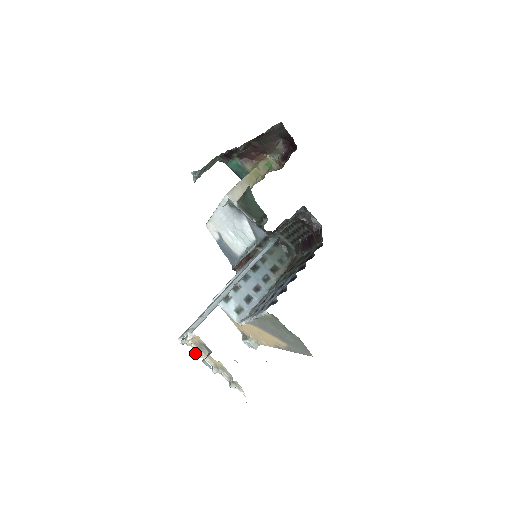
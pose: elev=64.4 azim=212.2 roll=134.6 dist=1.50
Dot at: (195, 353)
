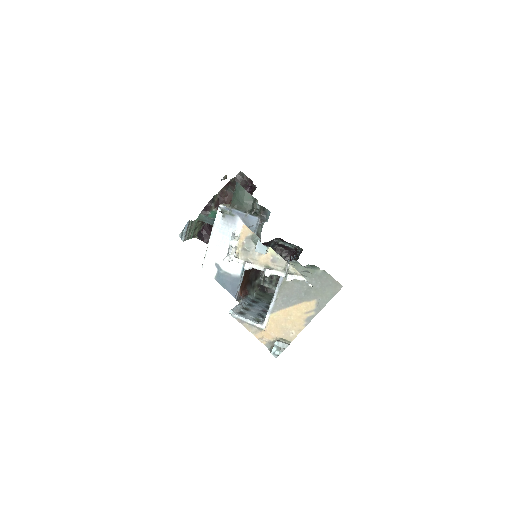
Dot at: (244, 265)
